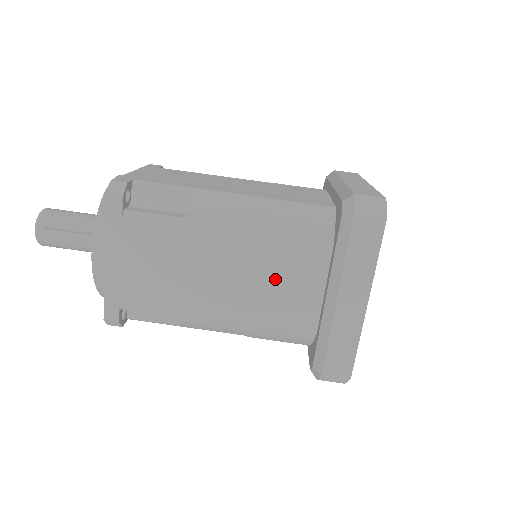
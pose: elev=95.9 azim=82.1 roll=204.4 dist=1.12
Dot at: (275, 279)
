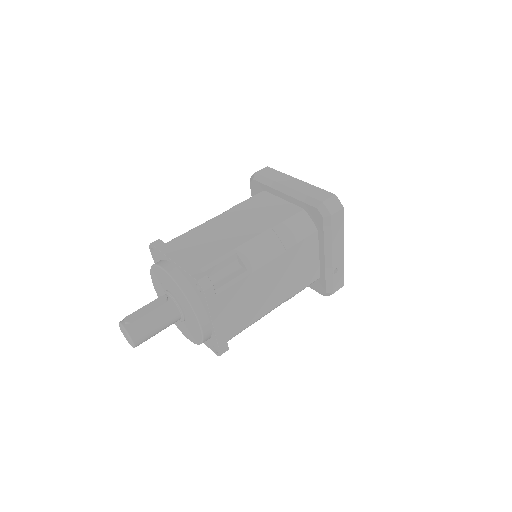
Dot at: (259, 211)
